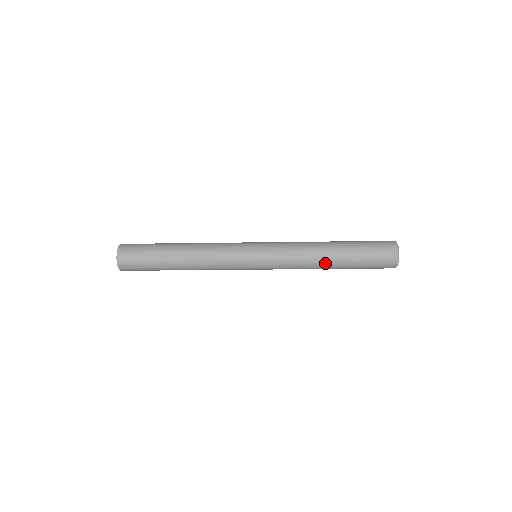
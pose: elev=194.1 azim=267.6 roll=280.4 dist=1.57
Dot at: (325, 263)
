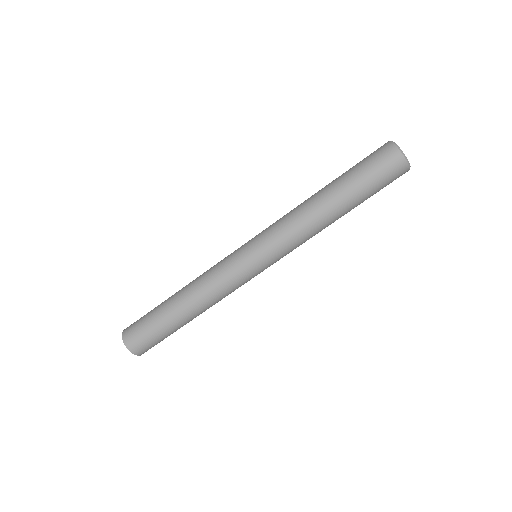
Dot at: (328, 216)
